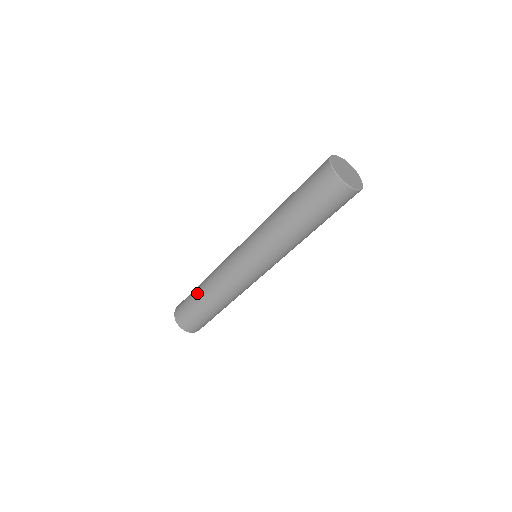
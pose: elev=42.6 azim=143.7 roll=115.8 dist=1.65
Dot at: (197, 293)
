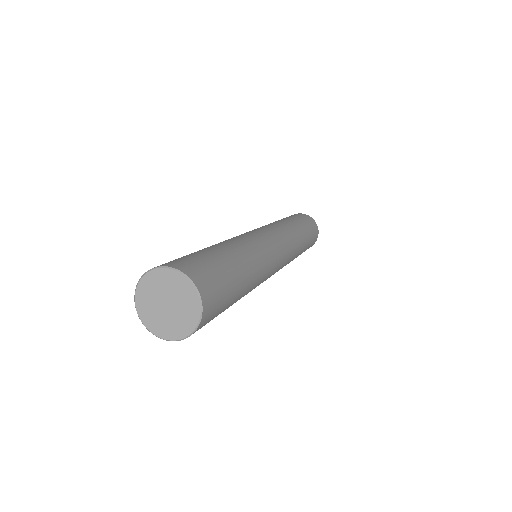
Dot at: occluded
